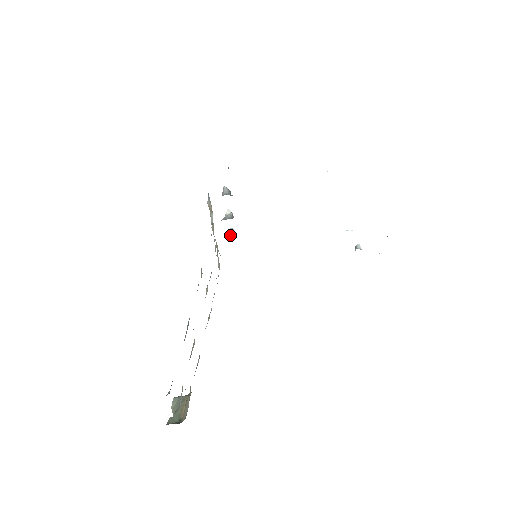
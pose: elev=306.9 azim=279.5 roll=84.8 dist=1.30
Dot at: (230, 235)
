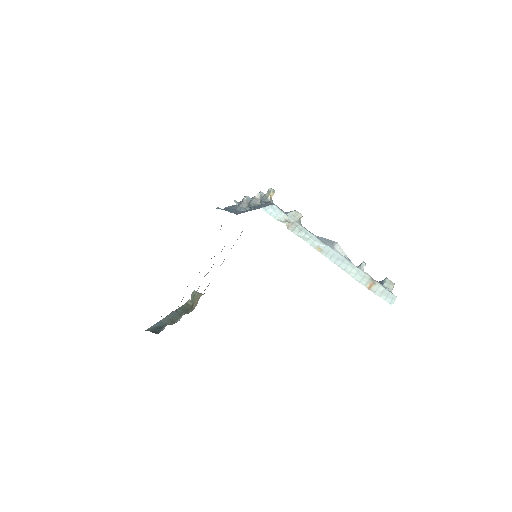
Dot at: (266, 196)
